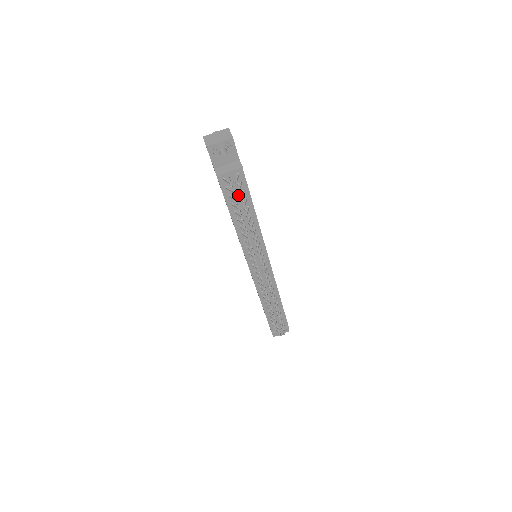
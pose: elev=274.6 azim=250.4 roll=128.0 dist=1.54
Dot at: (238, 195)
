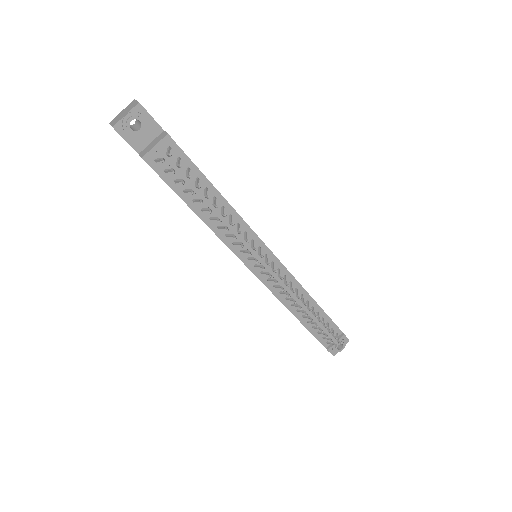
Dot at: (183, 175)
